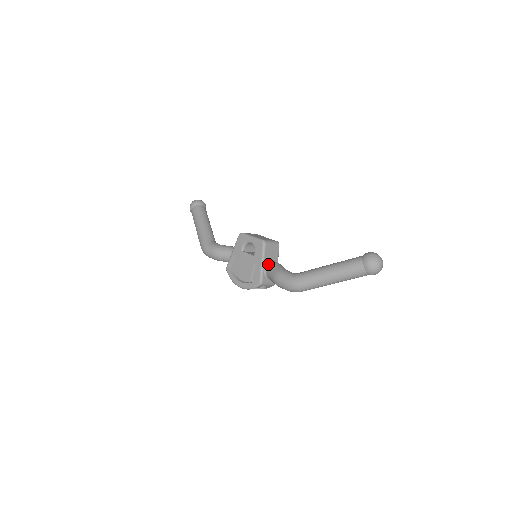
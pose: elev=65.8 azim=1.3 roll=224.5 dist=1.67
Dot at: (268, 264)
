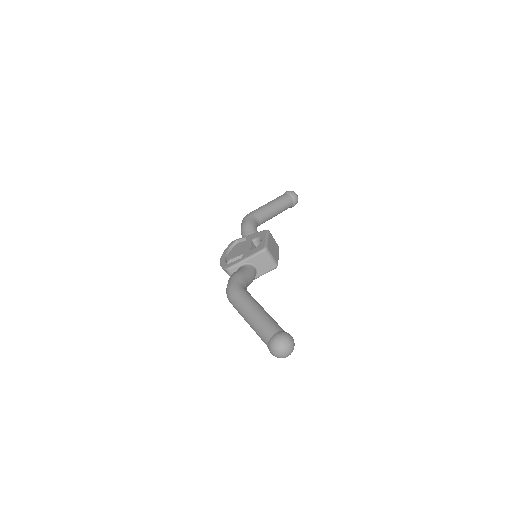
Dot at: (248, 265)
